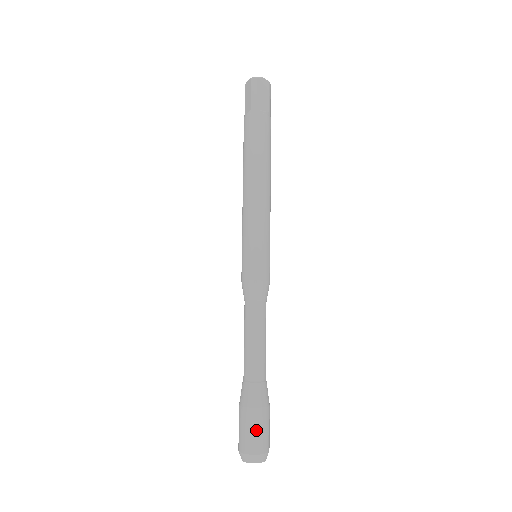
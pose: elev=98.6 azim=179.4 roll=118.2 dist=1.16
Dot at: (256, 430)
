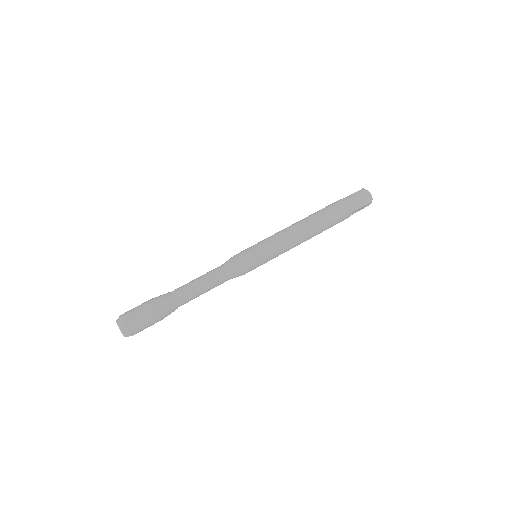
Dot at: (139, 311)
